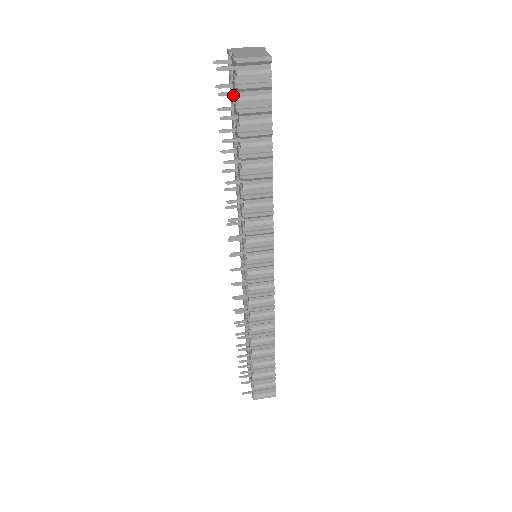
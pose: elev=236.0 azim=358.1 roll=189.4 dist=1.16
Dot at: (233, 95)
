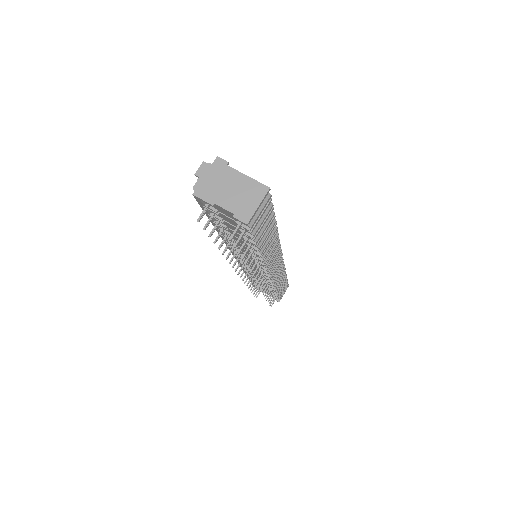
Dot at: occluded
